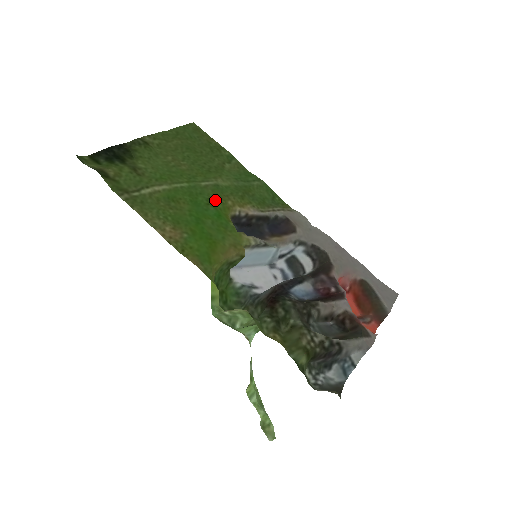
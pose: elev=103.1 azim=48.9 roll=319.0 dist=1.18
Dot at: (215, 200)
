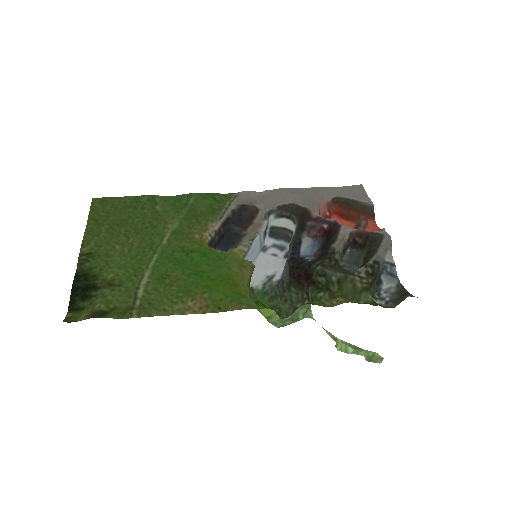
Dot at: (187, 245)
